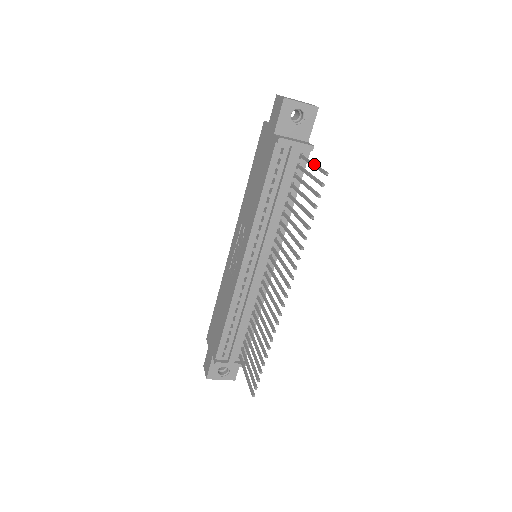
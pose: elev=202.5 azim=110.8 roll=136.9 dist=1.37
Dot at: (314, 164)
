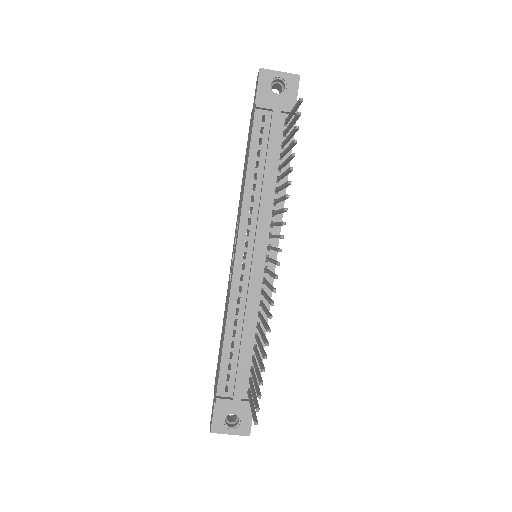
Dot at: occluded
